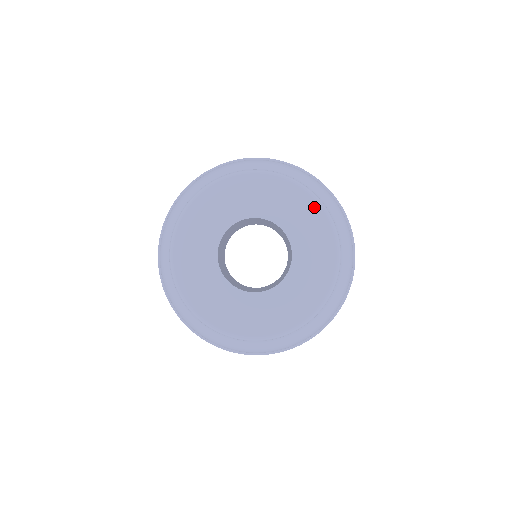
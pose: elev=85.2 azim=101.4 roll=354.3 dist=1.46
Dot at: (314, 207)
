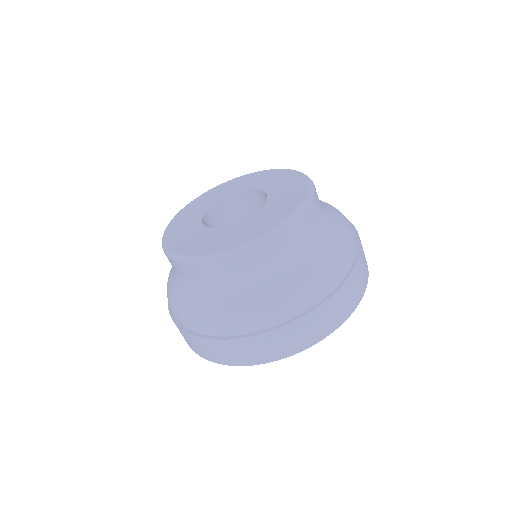
Dot at: (275, 171)
